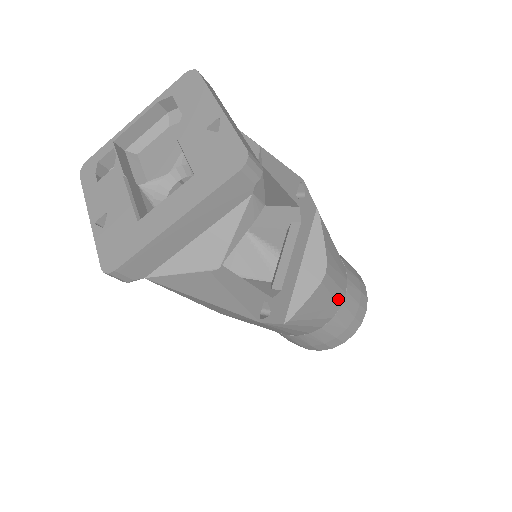
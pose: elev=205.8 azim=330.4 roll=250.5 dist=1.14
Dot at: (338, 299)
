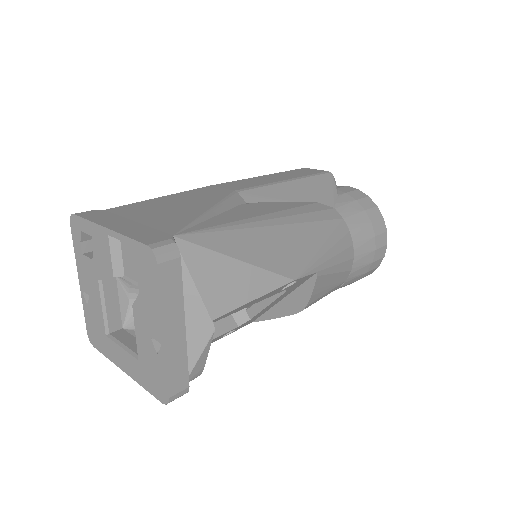
Dot at: occluded
